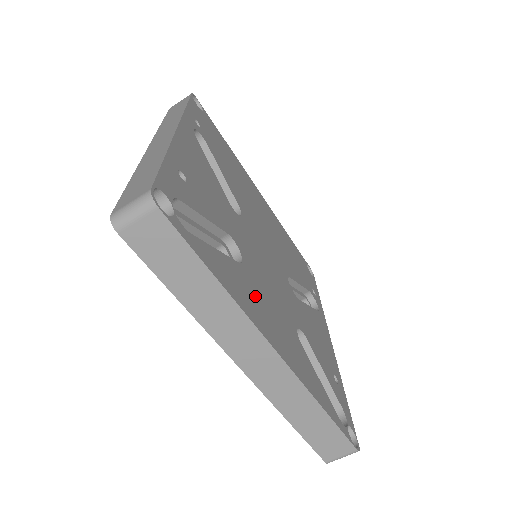
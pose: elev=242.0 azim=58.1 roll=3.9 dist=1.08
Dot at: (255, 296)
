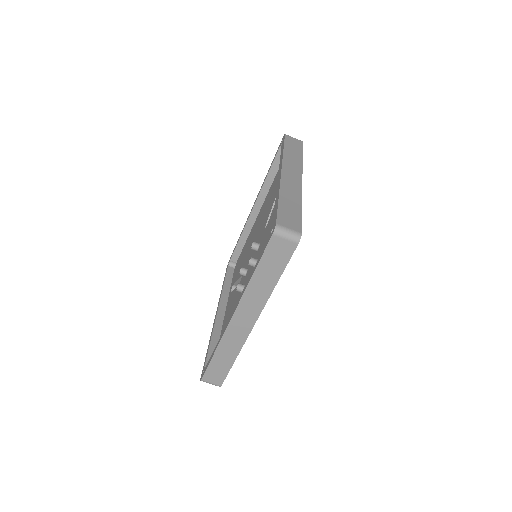
Dot at: occluded
